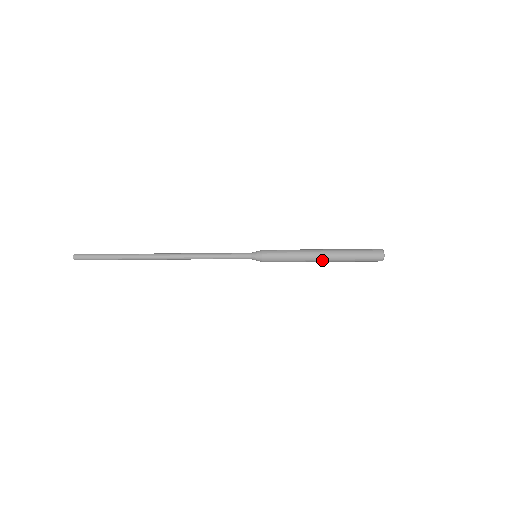
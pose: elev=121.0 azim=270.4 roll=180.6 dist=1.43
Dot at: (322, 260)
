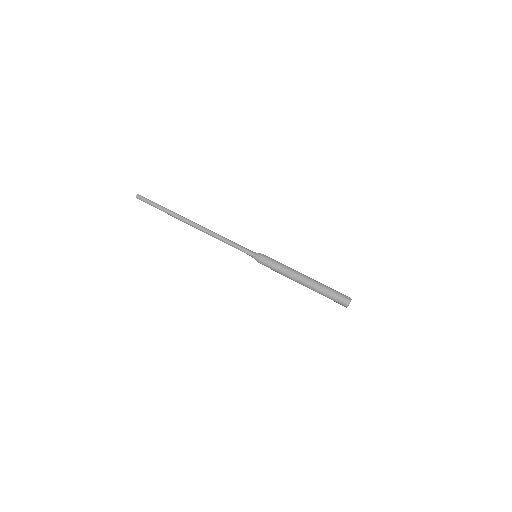
Dot at: (301, 283)
